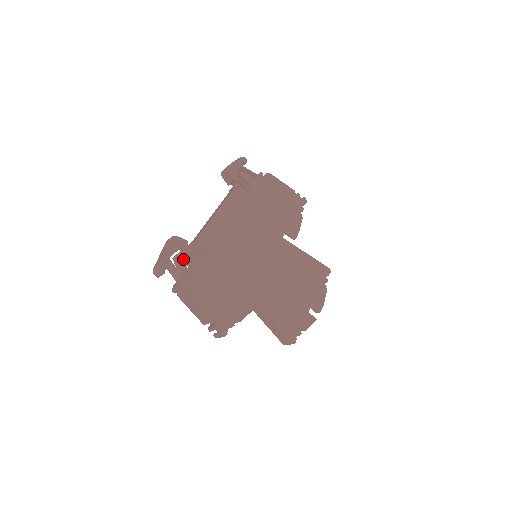
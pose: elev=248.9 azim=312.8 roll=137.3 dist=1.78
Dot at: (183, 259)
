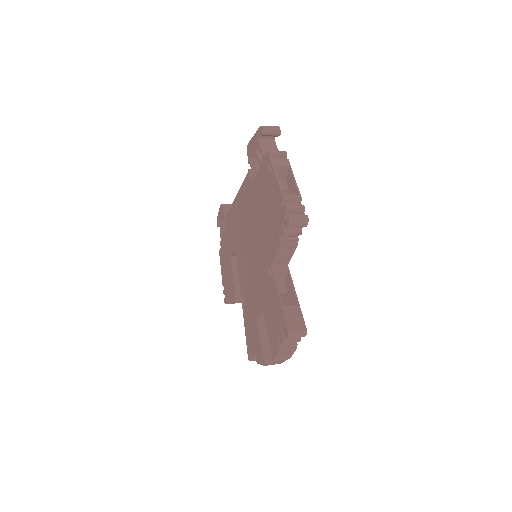
Dot at: occluded
